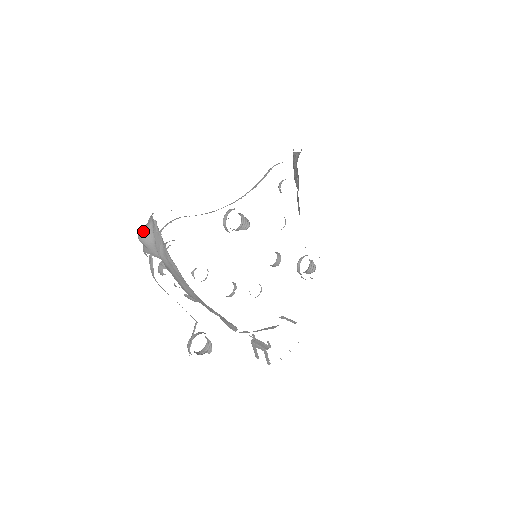
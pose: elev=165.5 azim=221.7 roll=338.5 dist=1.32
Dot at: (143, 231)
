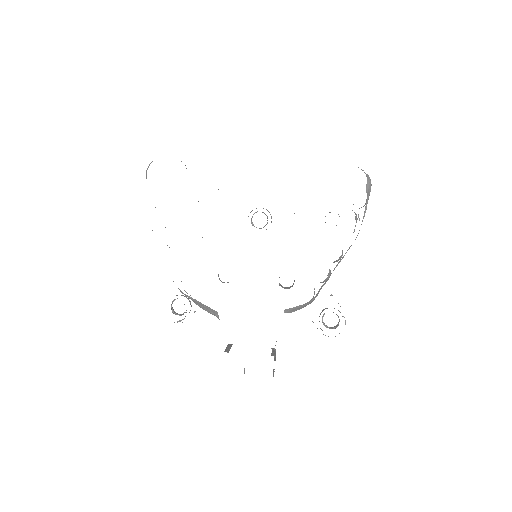
Dot at: occluded
